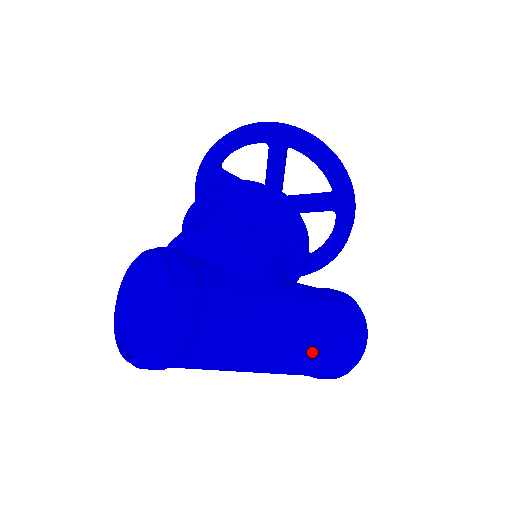
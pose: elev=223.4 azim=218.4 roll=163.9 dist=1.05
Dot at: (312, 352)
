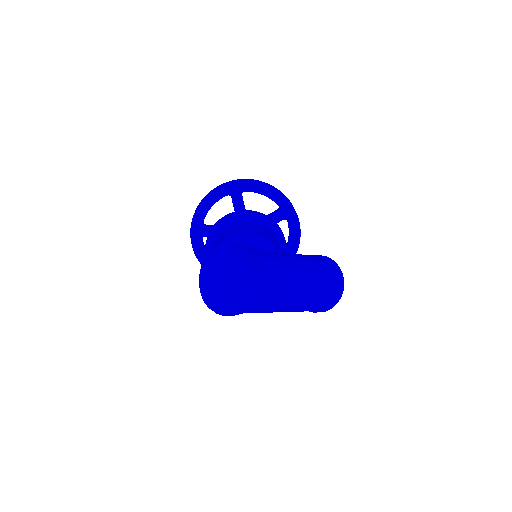
Dot at: (317, 282)
